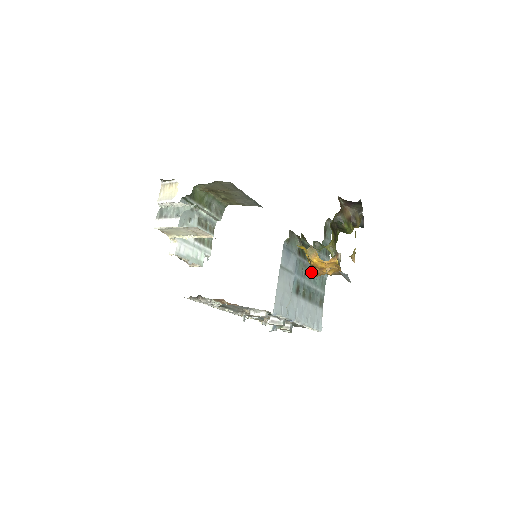
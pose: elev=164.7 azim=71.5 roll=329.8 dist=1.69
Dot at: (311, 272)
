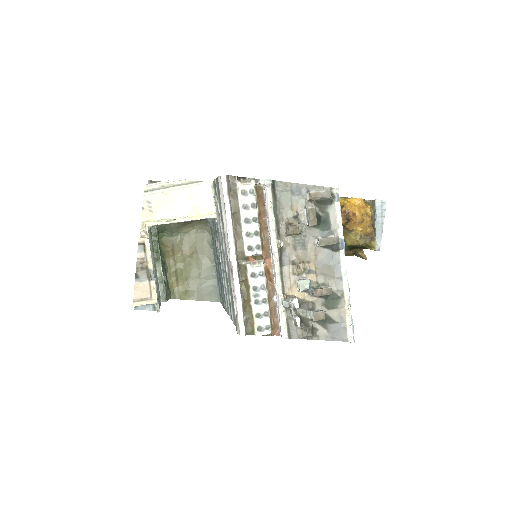
Dot at: occluded
